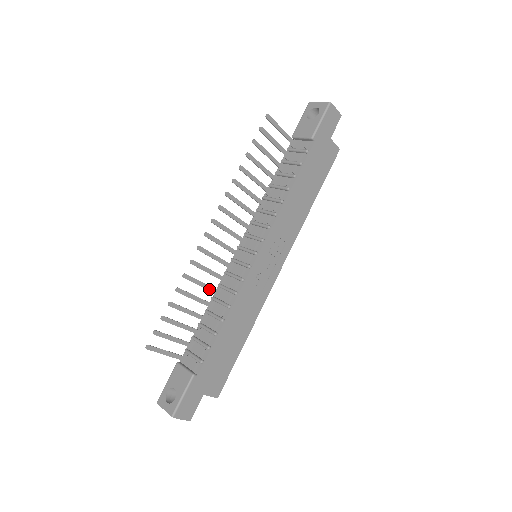
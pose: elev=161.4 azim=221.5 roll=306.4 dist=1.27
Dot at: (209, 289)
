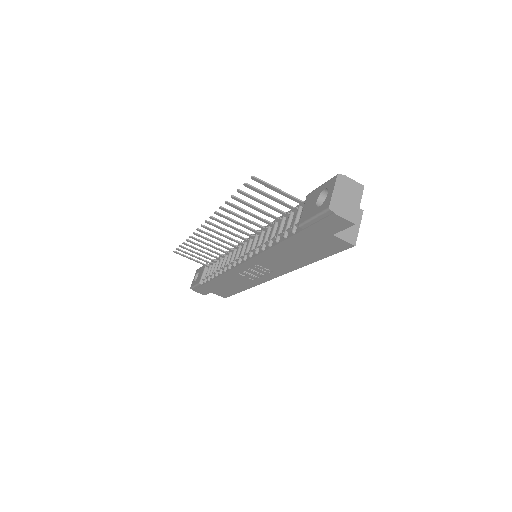
Dot at: (218, 249)
